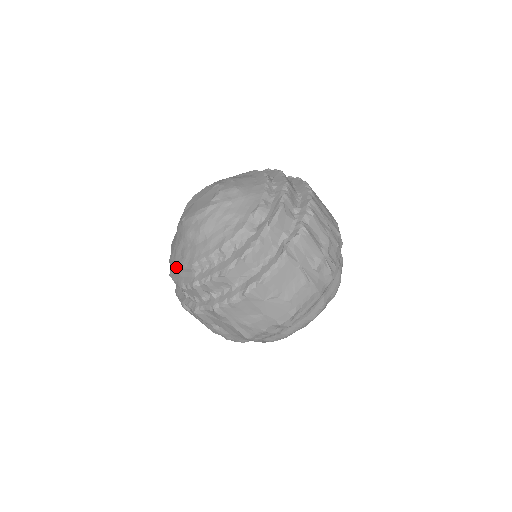
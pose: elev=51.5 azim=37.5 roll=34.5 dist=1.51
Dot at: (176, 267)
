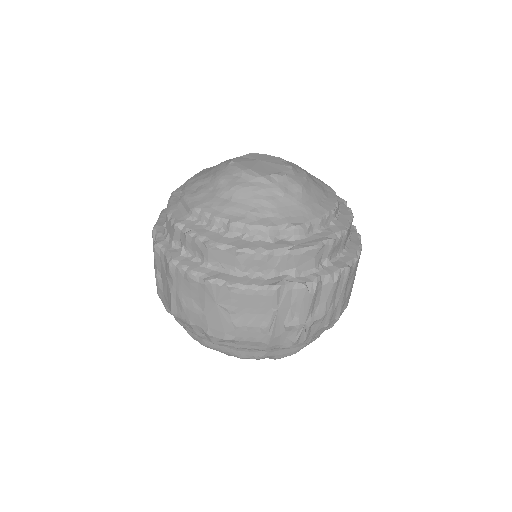
Dot at: (182, 193)
